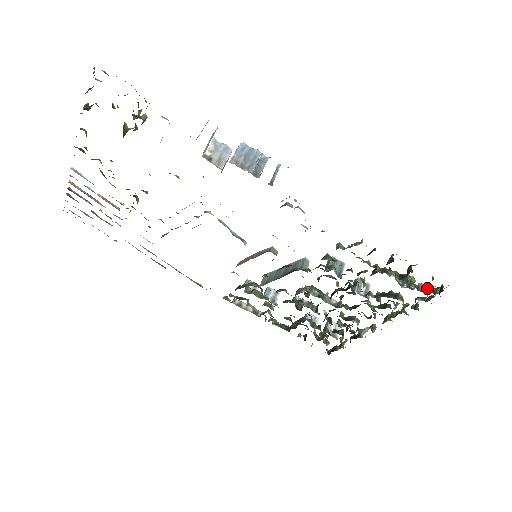
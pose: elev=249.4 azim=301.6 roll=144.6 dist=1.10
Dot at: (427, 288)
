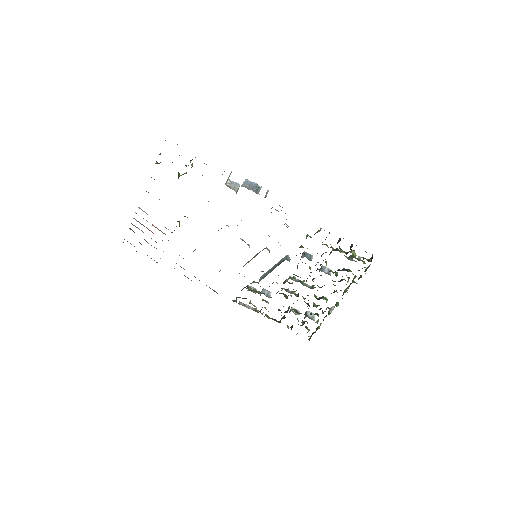
Dot at: (364, 258)
